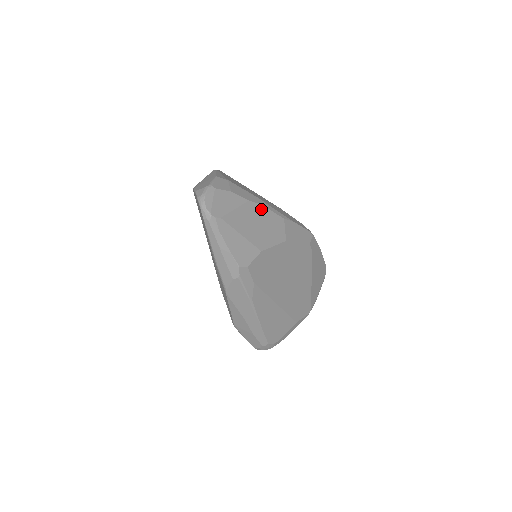
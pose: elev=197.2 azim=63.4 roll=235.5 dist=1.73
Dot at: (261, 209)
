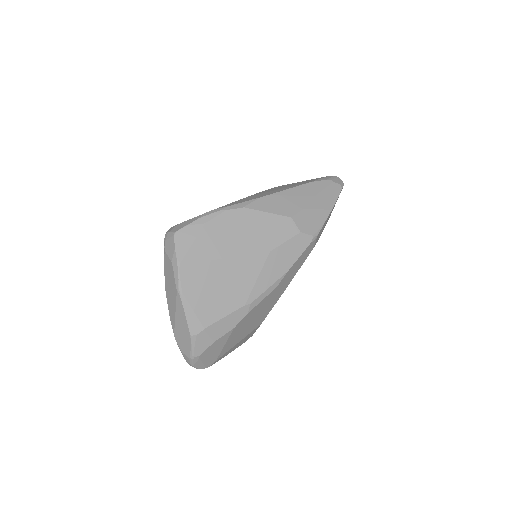
Dot at: (249, 315)
